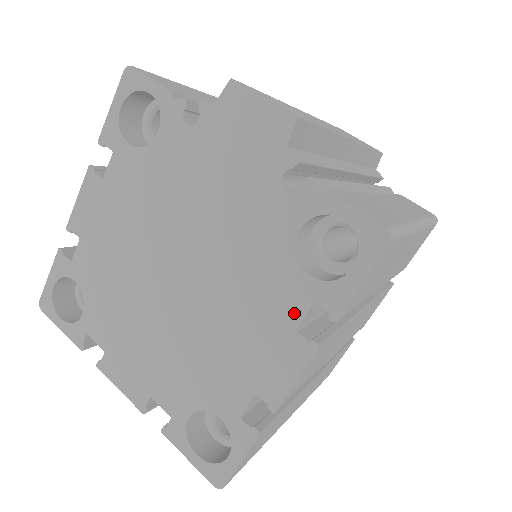
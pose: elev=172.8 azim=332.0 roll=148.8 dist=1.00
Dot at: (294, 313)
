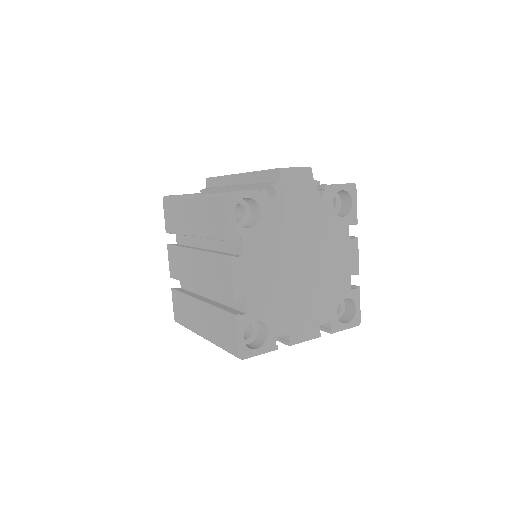
Dot at: (346, 234)
